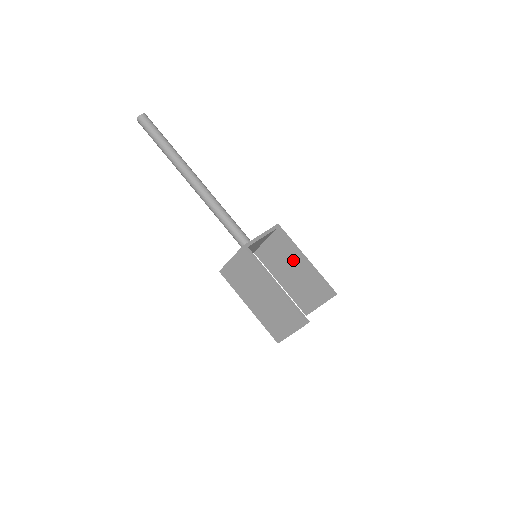
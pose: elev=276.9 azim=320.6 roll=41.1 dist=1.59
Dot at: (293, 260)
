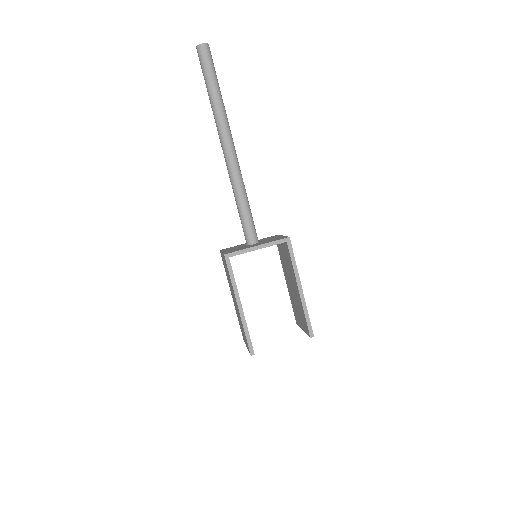
Dot at: (292, 278)
